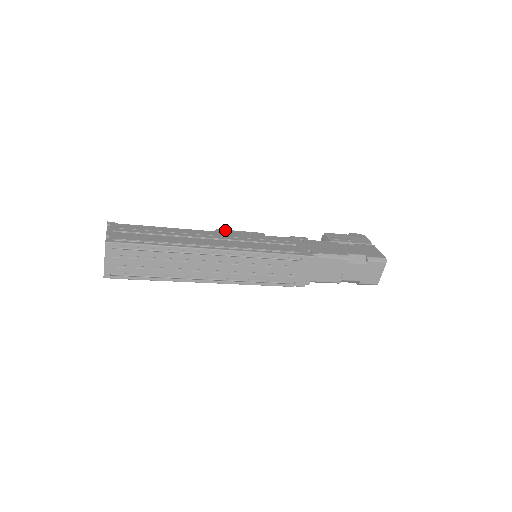
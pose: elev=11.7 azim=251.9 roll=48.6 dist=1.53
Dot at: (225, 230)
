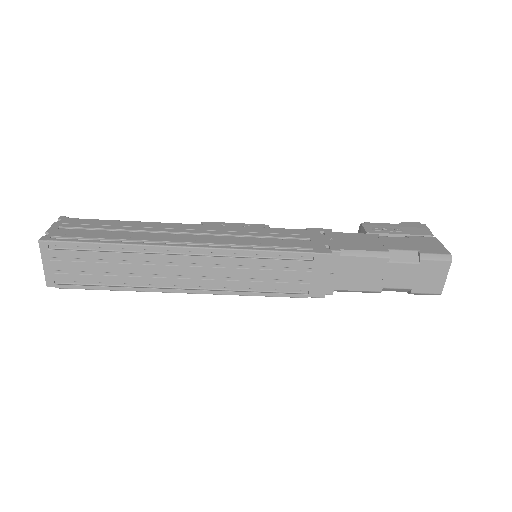
Dot at: (214, 222)
